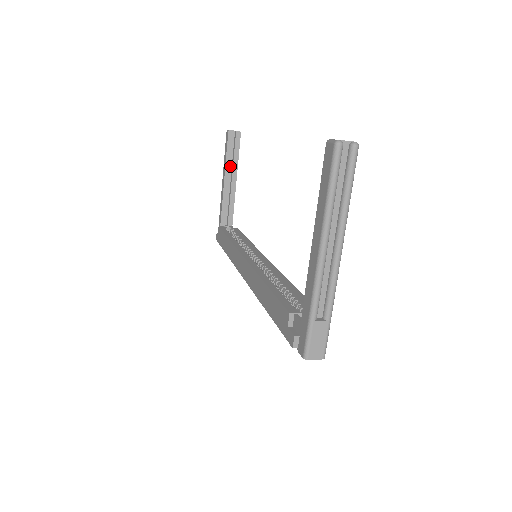
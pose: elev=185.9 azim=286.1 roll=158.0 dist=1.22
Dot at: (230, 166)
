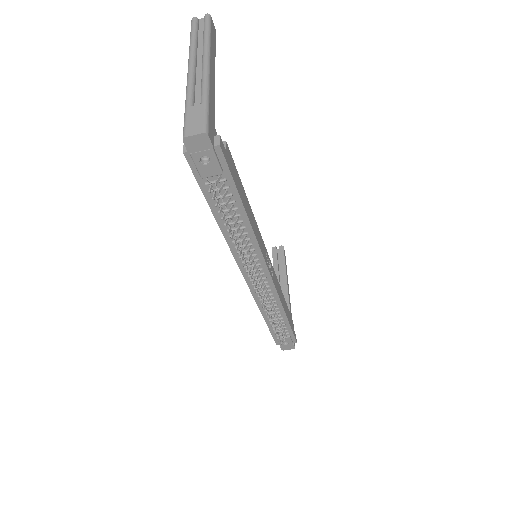
Dot at: (280, 276)
